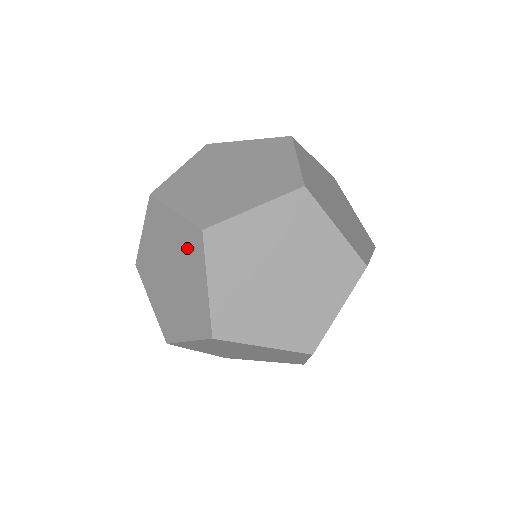
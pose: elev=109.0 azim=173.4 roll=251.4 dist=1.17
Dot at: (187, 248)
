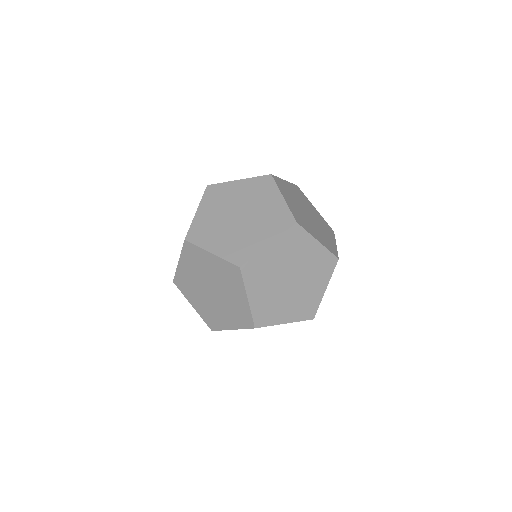
Dot at: (227, 276)
